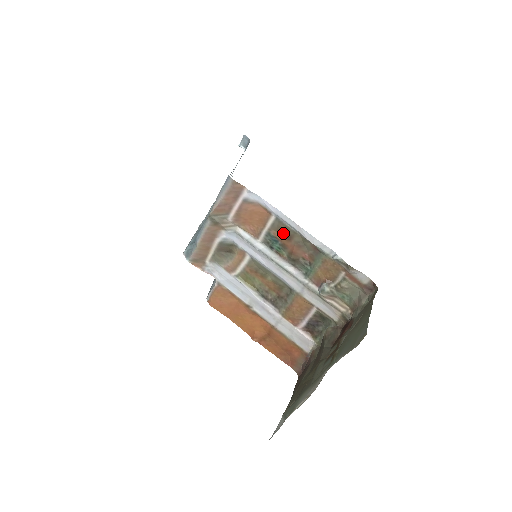
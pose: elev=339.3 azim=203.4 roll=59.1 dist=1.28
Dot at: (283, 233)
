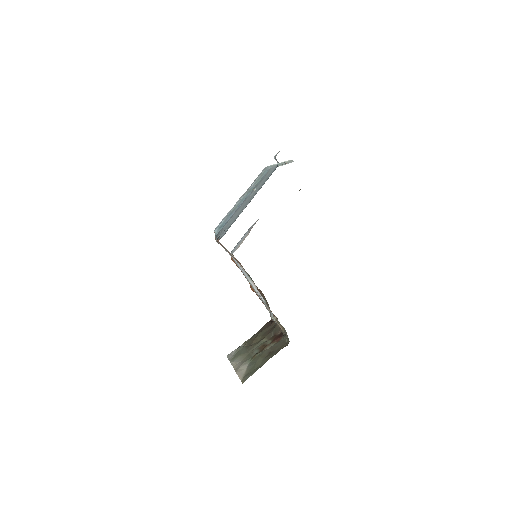
Dot at: occluded
